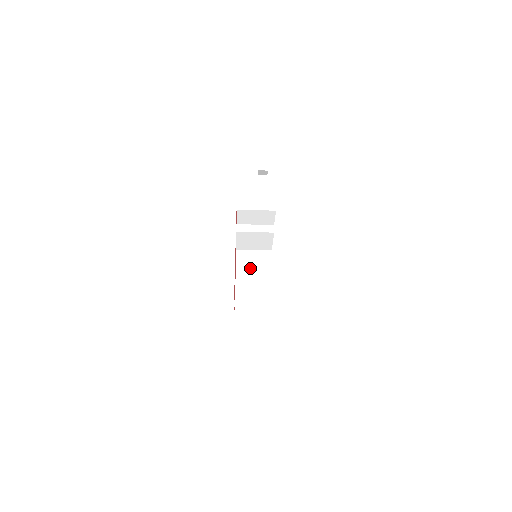
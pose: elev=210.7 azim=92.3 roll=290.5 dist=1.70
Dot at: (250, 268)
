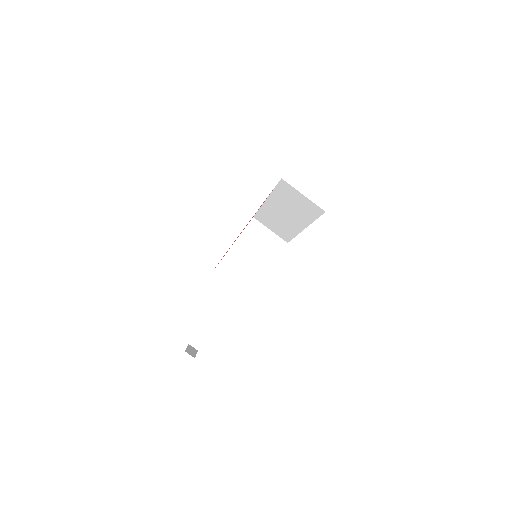
Dot at: occluded
